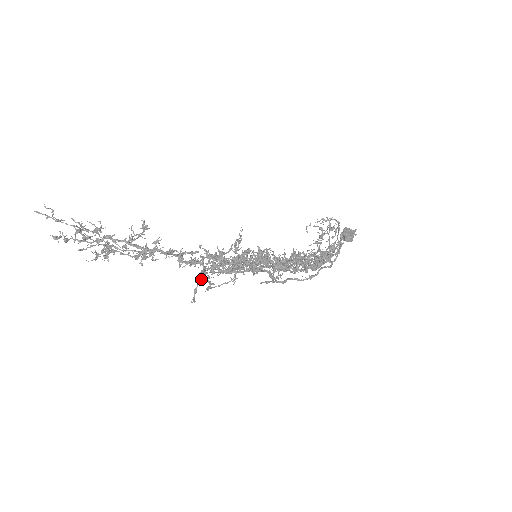
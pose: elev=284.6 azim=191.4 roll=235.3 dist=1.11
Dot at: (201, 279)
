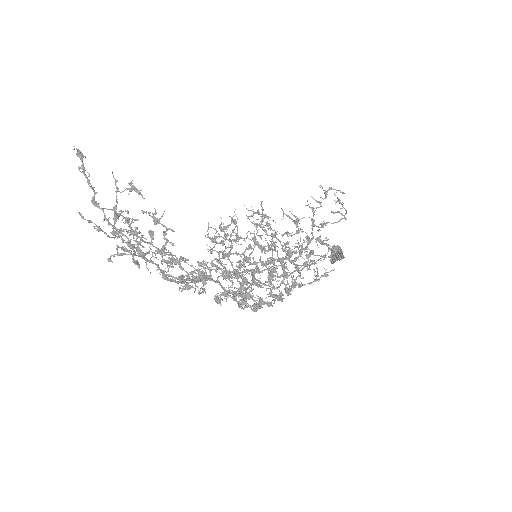
Dot at: (198, 293)
